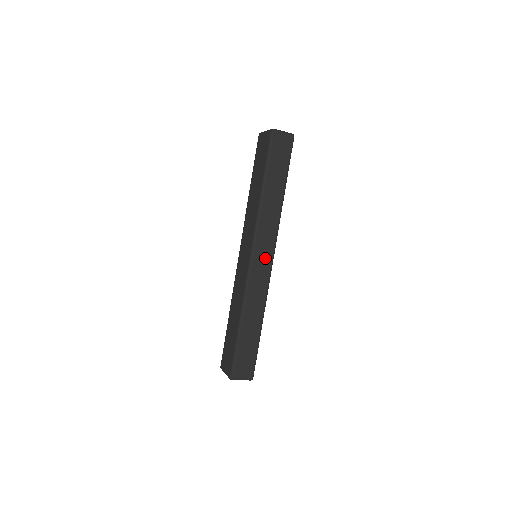
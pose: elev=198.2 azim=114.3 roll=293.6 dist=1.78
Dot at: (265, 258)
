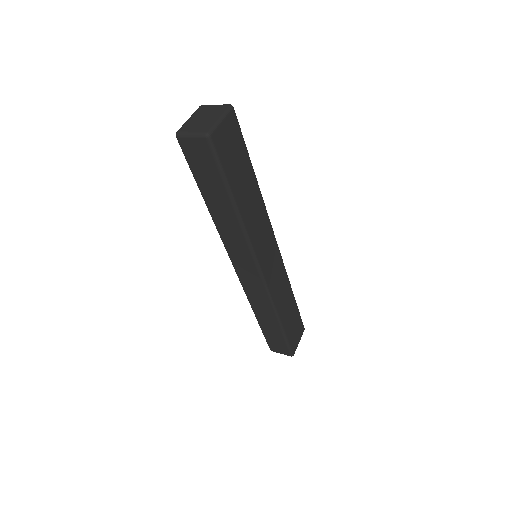
Dot at: (250, 272)
